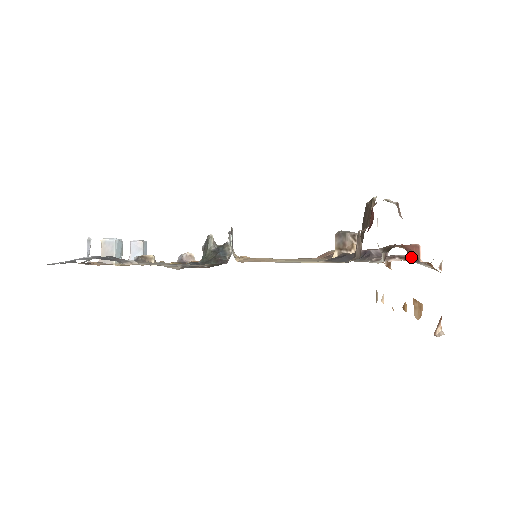
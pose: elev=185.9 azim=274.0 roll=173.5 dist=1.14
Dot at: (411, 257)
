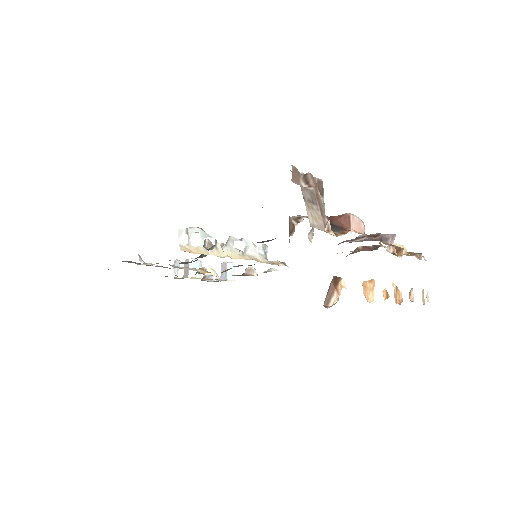
Dot at: occluded
